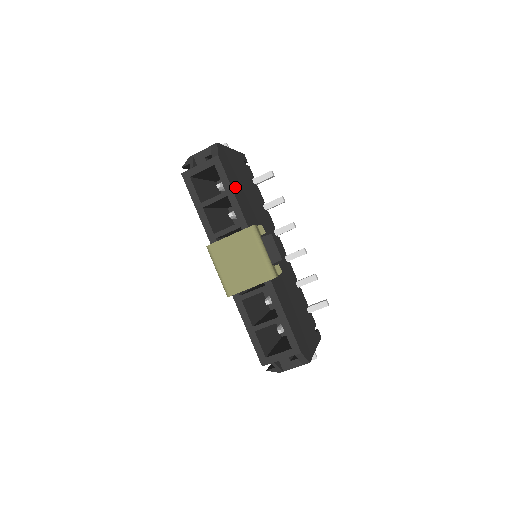
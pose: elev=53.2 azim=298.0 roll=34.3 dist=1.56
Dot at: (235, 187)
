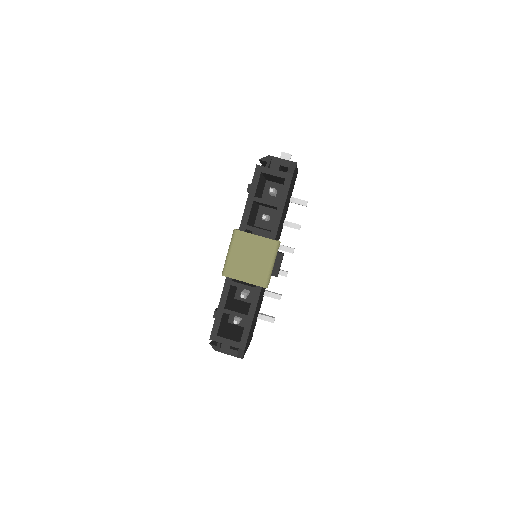
Dot at: (285, 204)
